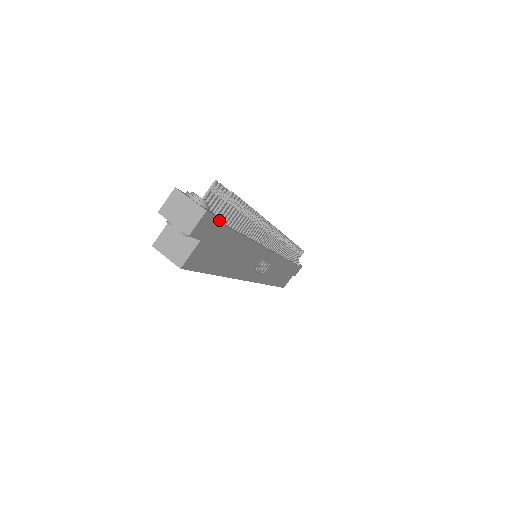
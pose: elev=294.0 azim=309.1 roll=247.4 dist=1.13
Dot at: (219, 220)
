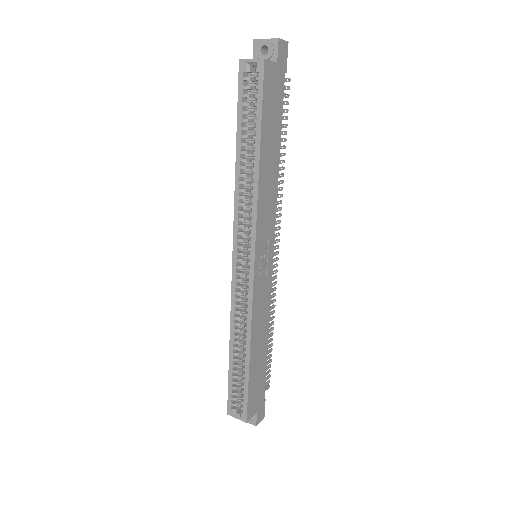
Dot at: (285, 72)
